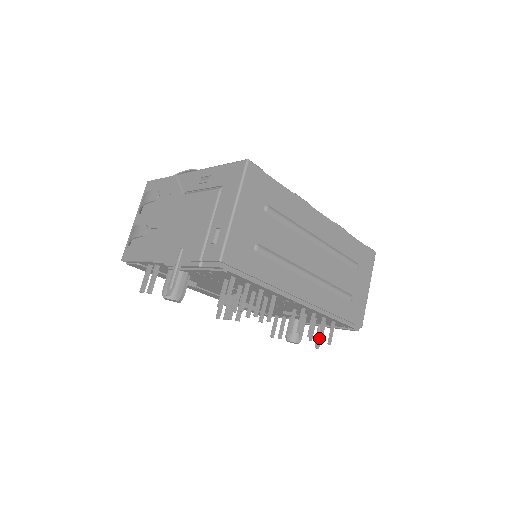
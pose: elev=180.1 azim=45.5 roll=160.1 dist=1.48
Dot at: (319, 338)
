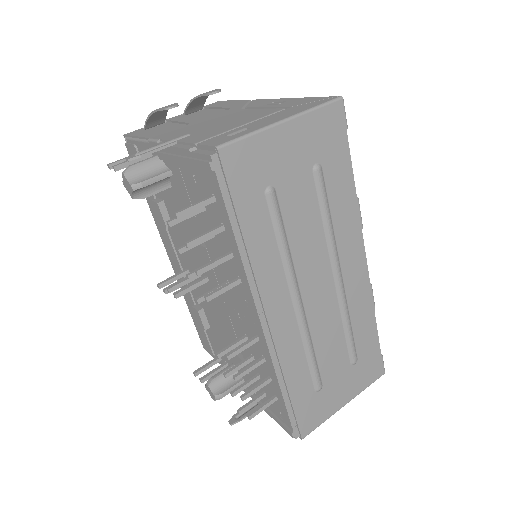
Dot at: (244, 394)
